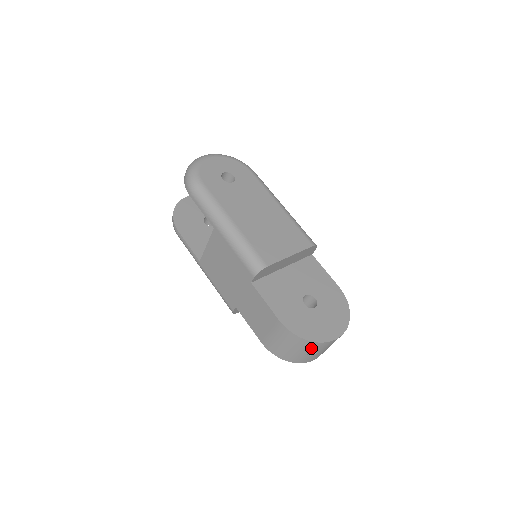
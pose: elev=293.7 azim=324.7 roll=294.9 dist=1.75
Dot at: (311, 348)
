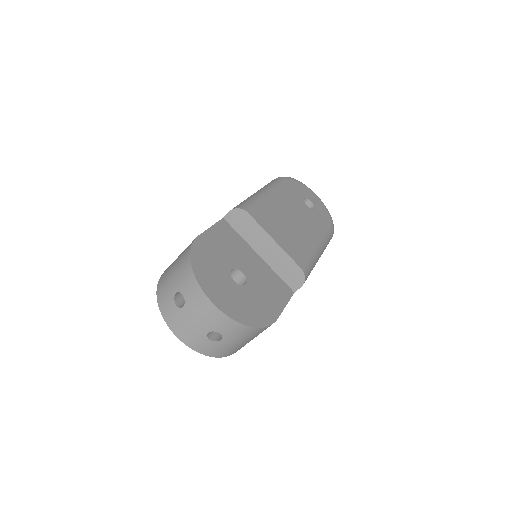
Dot at: (184, 284)
